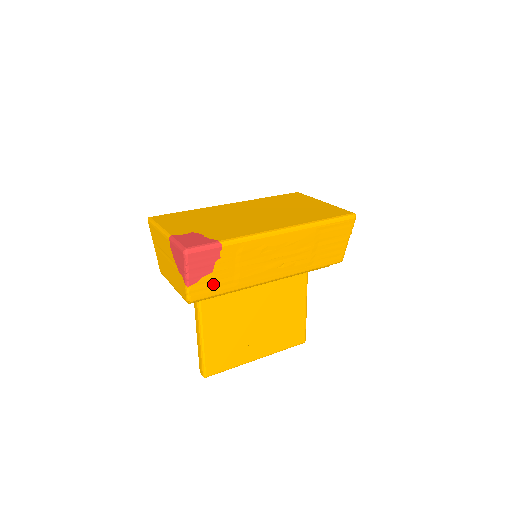
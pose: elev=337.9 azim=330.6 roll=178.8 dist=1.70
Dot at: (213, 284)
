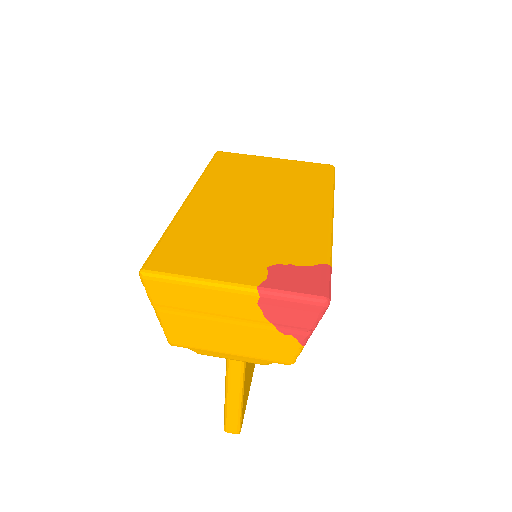
Dot at: occluded
